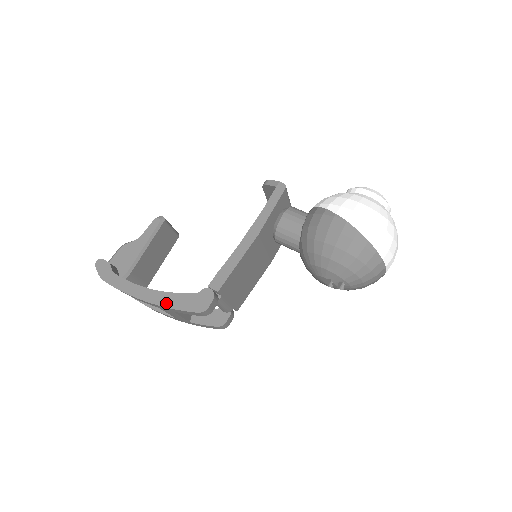
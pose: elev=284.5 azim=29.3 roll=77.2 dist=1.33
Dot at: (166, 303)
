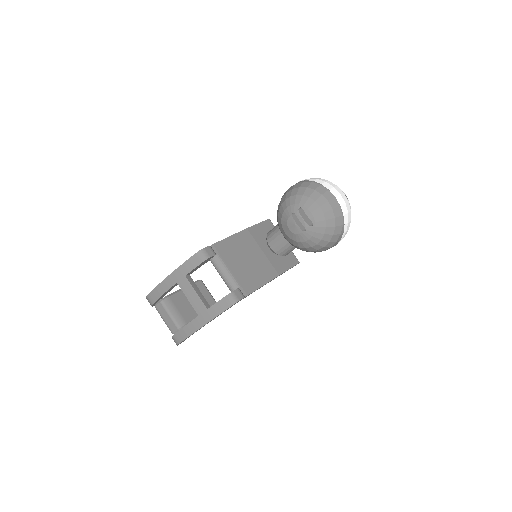
Dot at: (179, 267)
